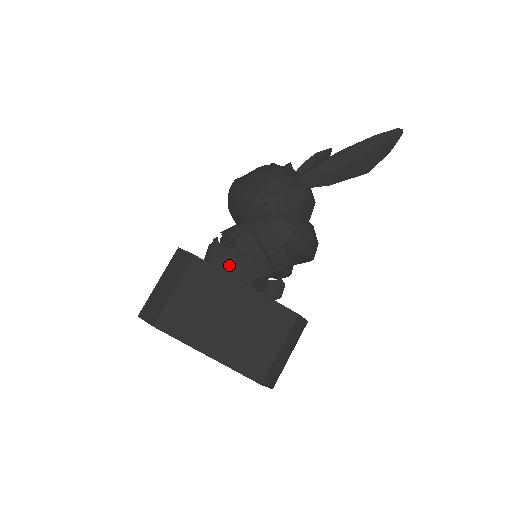
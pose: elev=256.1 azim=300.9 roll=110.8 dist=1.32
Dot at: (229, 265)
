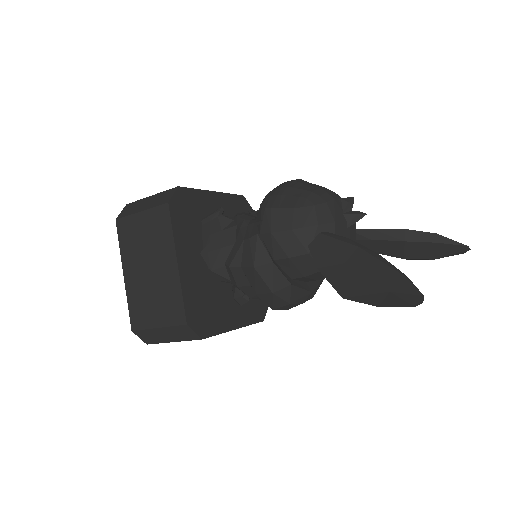
Dot at: (208, 238)
